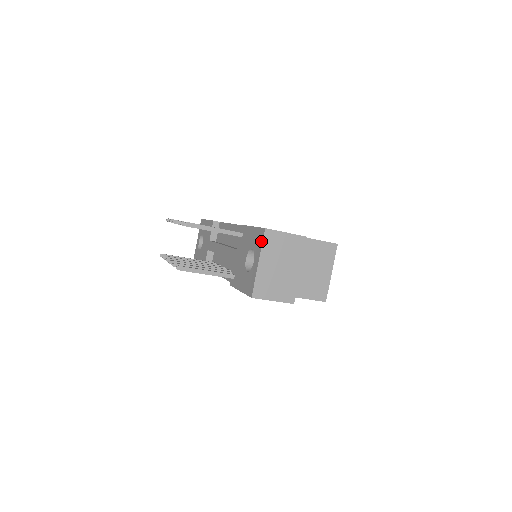
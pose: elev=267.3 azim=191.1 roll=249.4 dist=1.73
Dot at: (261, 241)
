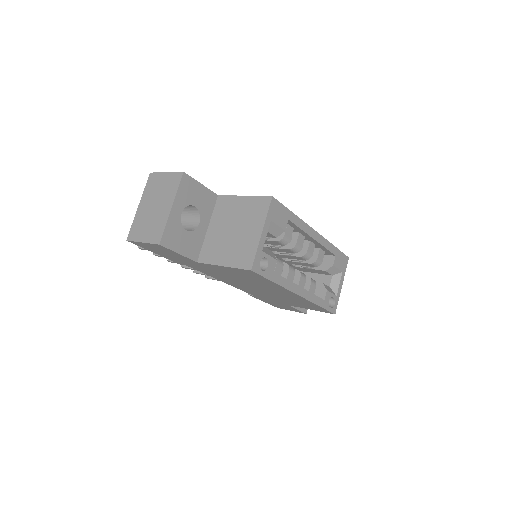
Dot at: (148, 186)
